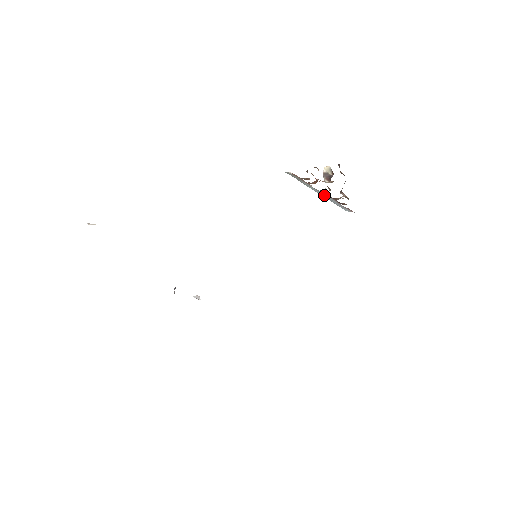
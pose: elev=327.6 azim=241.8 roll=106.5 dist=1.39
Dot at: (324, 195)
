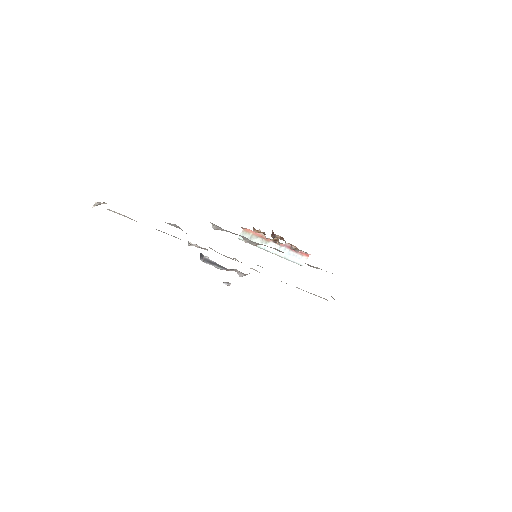
Dot at: occluded
